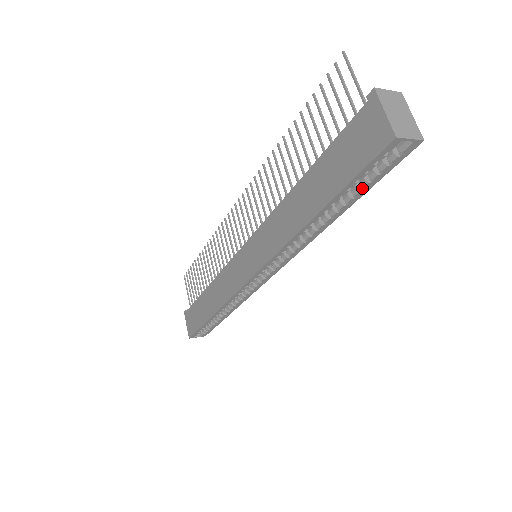
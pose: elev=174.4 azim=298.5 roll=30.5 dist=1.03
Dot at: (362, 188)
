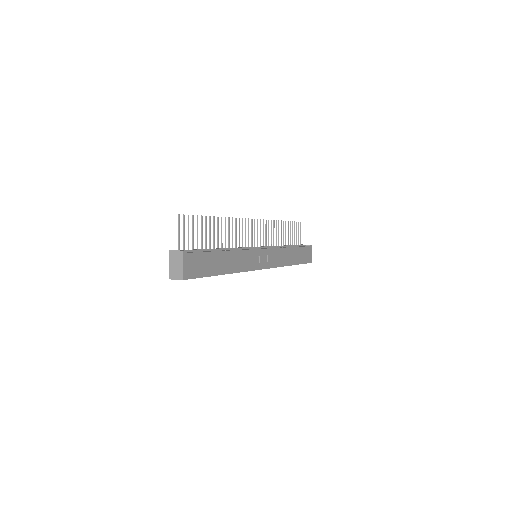
Dot at: (206, 275)
